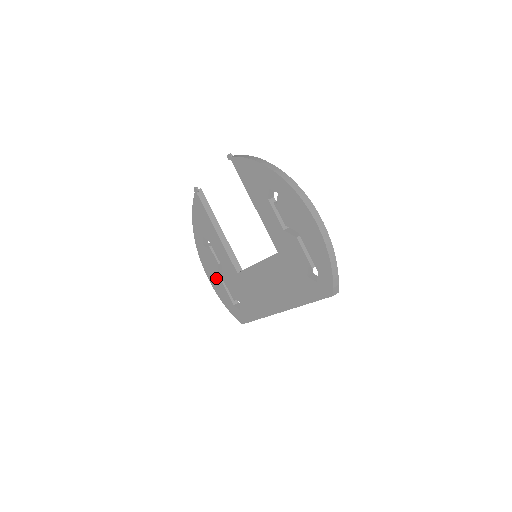
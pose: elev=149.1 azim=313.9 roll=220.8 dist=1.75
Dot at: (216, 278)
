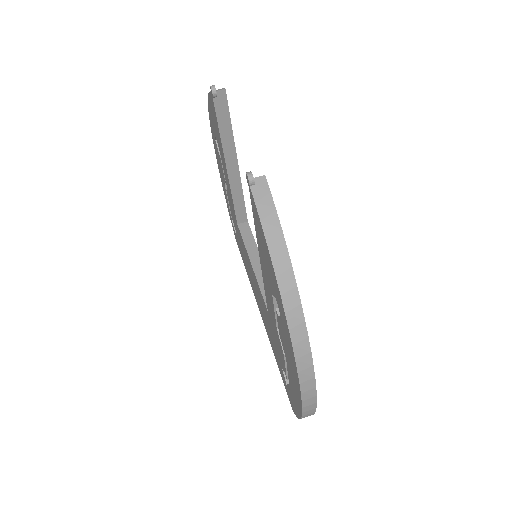
Dot at: (222, 179)
